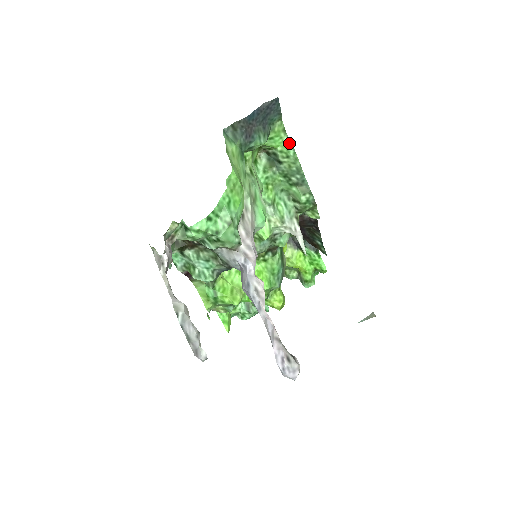
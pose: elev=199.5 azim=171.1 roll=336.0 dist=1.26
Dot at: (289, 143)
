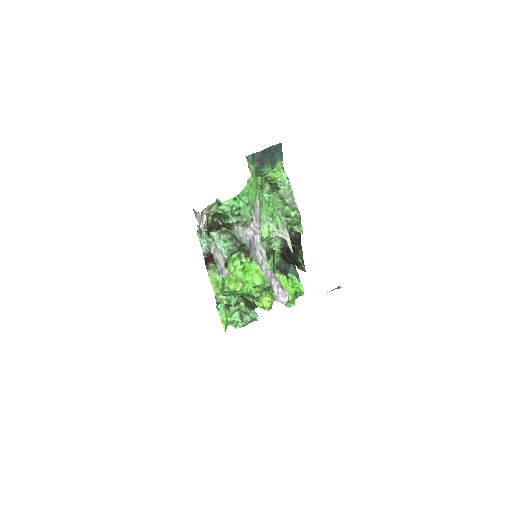
Dot at: (286, 176)
